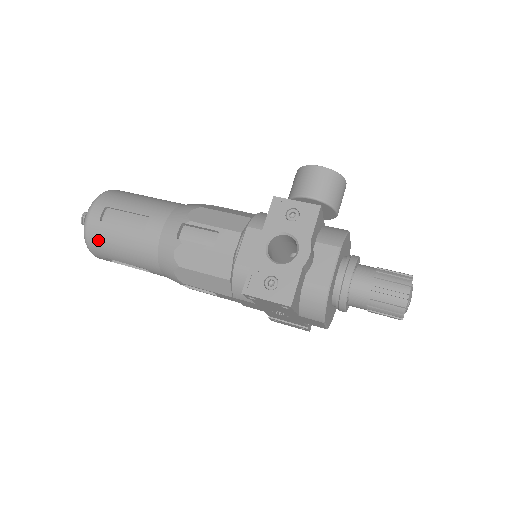
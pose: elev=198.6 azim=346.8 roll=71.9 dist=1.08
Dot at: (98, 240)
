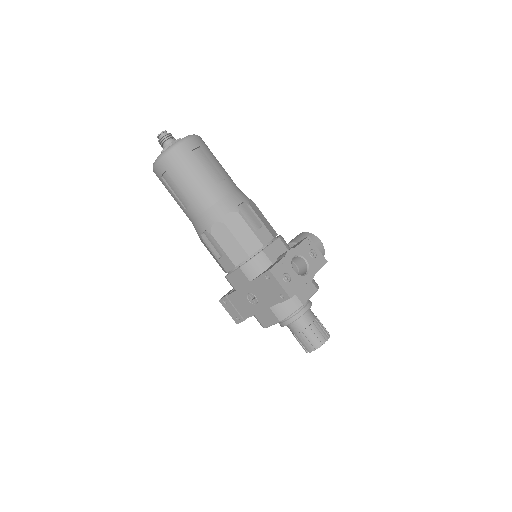
Dot at: (179, 159)
